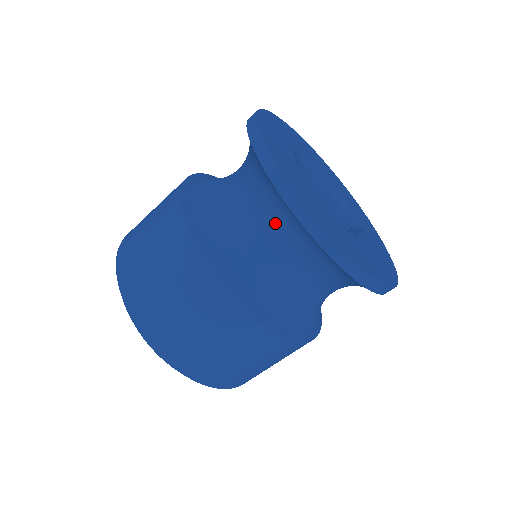
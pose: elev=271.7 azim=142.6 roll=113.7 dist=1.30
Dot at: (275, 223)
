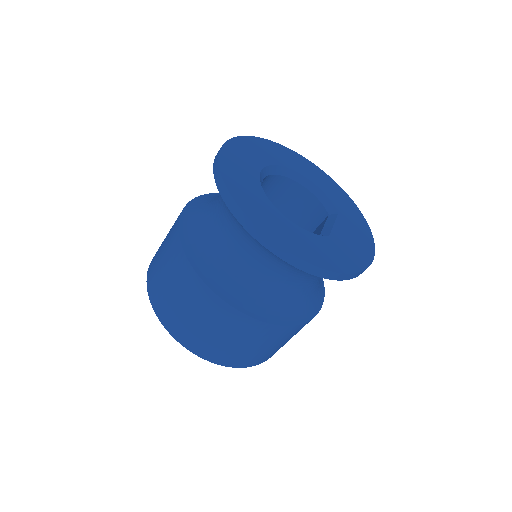
Dot at: (257, 249)
